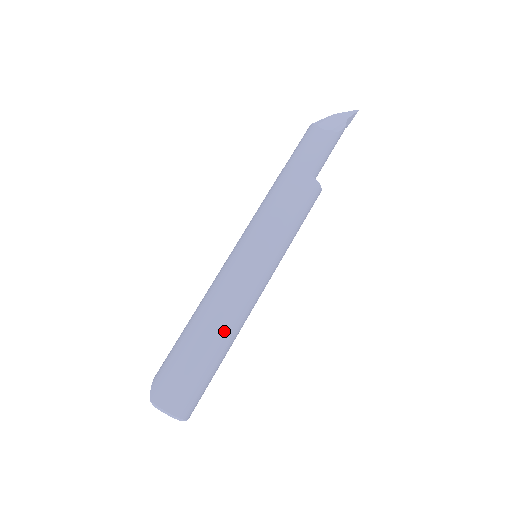
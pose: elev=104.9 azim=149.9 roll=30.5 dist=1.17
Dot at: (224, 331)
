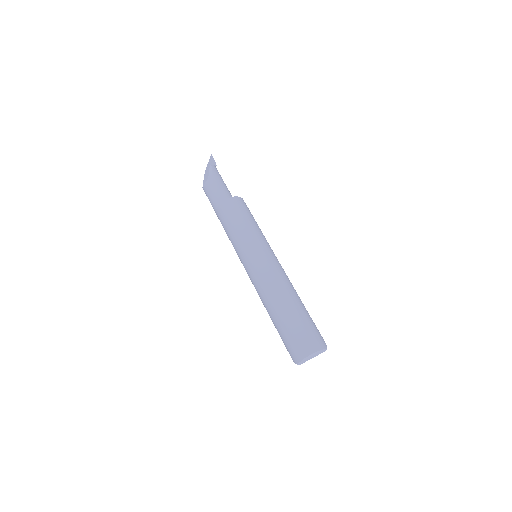
Dot at: (280, 296)
